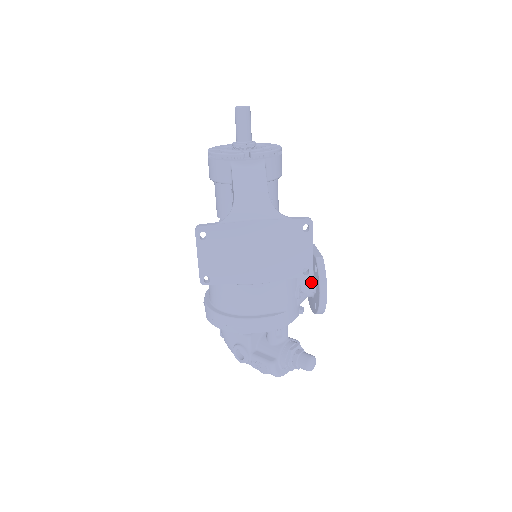
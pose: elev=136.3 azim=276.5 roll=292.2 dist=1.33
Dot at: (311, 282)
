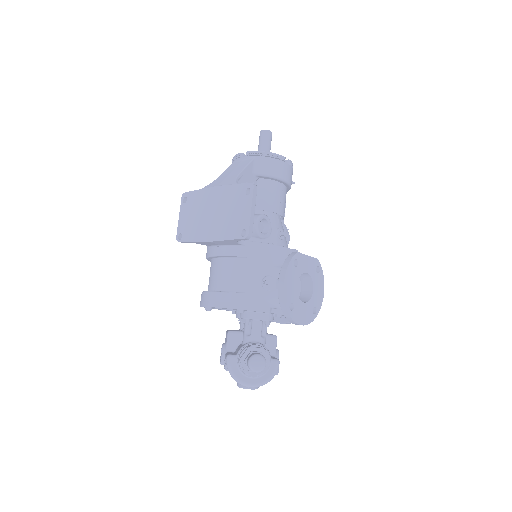
Dot at: occluded
